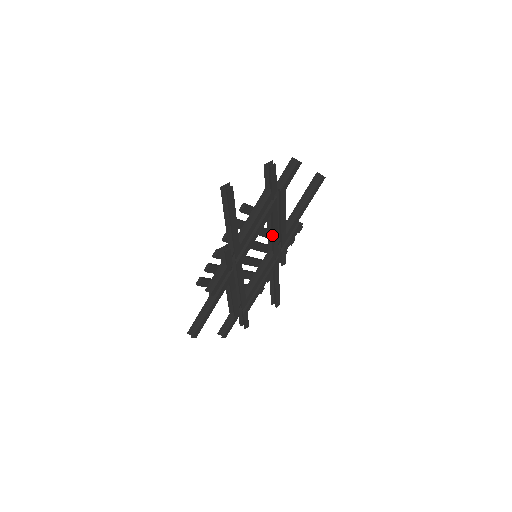
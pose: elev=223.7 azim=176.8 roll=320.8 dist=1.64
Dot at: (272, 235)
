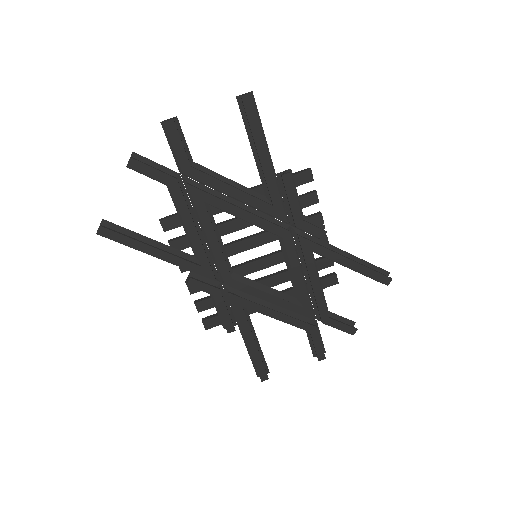
Dot at: (248, 221)
